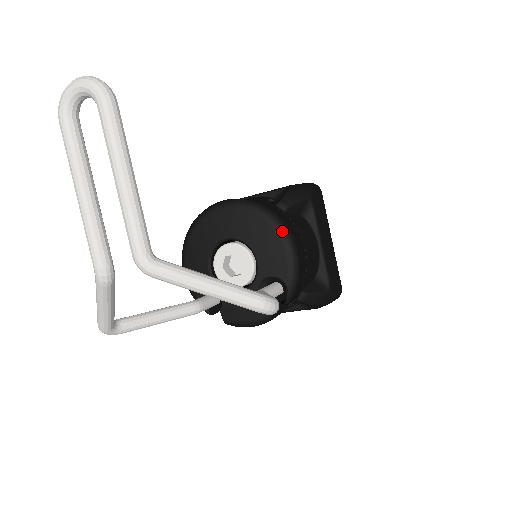
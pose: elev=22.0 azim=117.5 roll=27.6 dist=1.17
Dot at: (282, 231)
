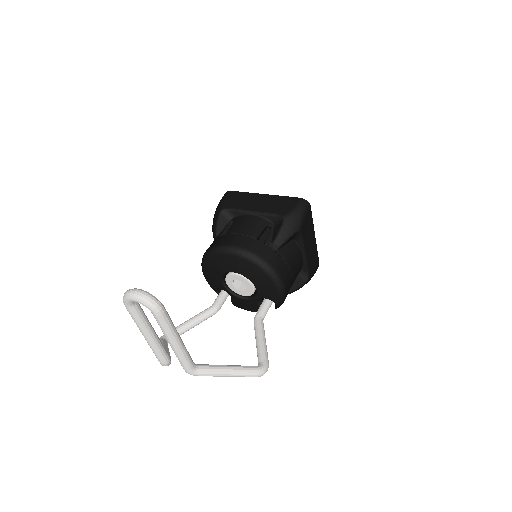
Dot at: (275, 279)
